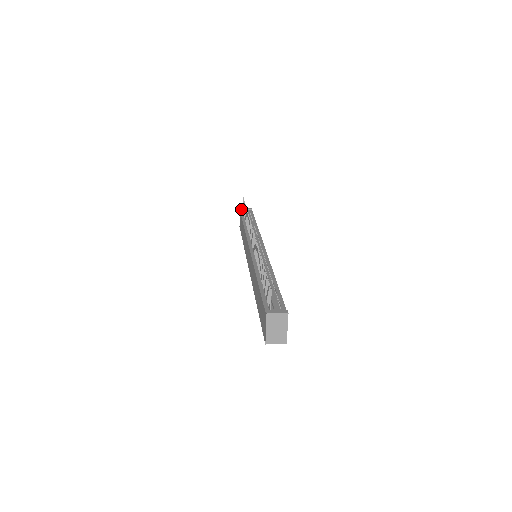
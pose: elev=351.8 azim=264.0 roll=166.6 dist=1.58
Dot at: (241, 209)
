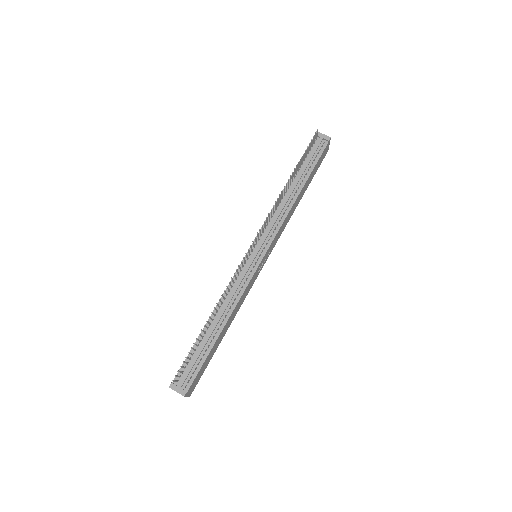
Dot at: occluded
